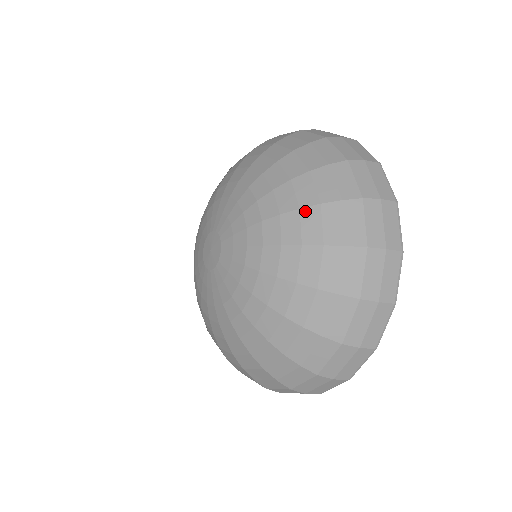
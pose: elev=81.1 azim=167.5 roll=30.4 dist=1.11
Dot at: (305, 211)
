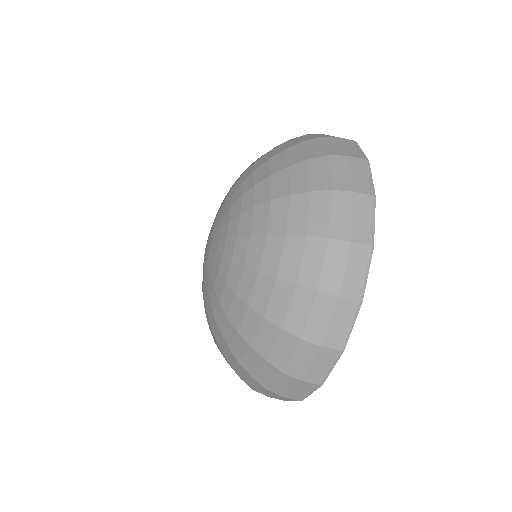
Dot at: (251, 312)
